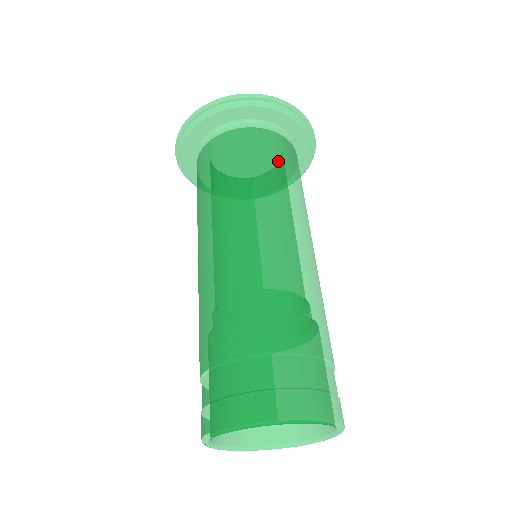
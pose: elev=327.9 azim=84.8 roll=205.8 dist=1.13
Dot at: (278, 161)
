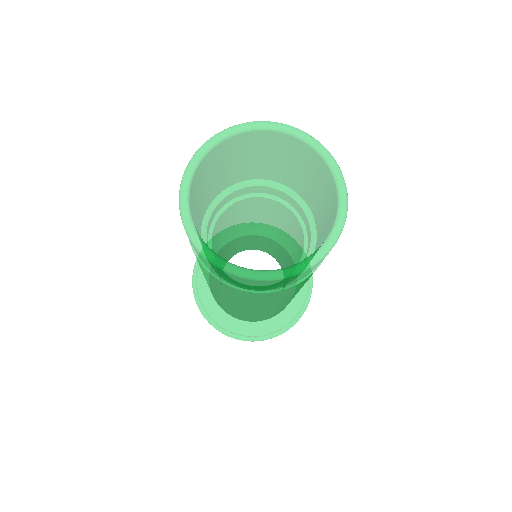
Dot at: occluded
